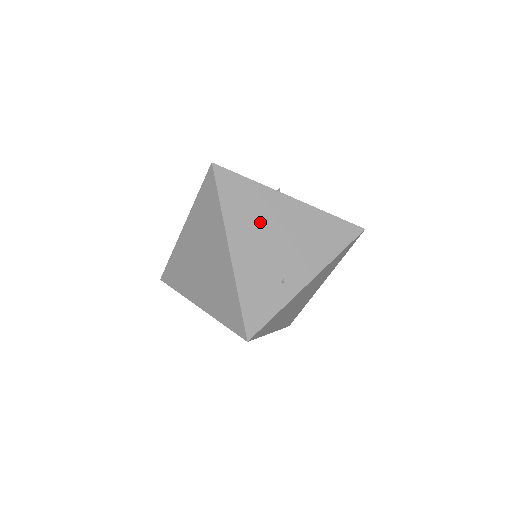
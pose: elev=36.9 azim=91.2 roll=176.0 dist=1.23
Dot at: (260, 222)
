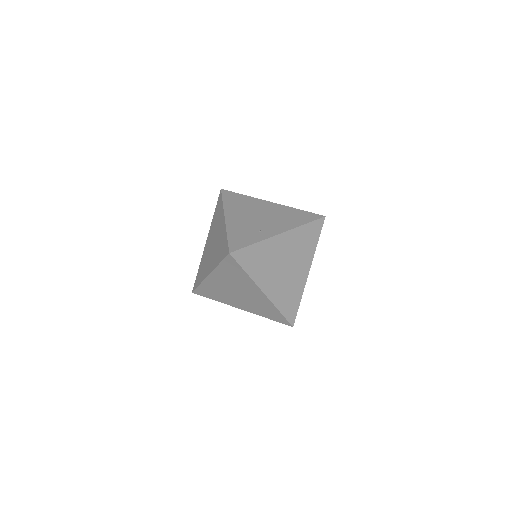
Dot at: (248, 209)
